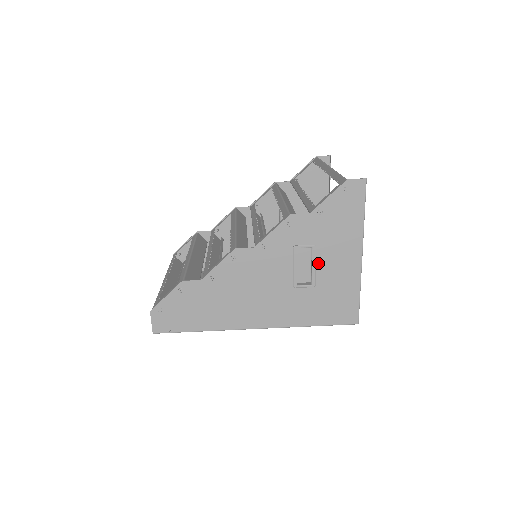
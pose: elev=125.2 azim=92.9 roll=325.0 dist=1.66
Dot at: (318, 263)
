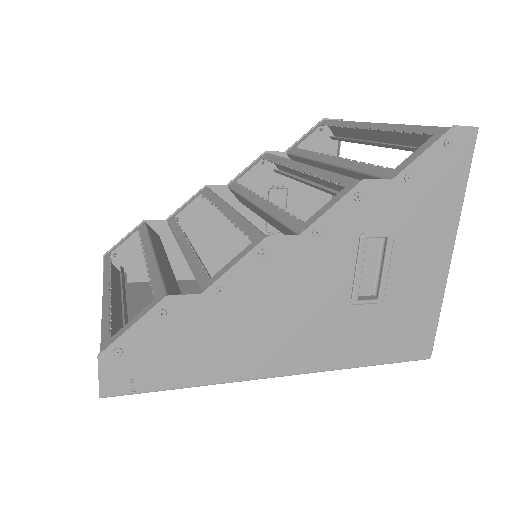
Dot at: (392, 263)
